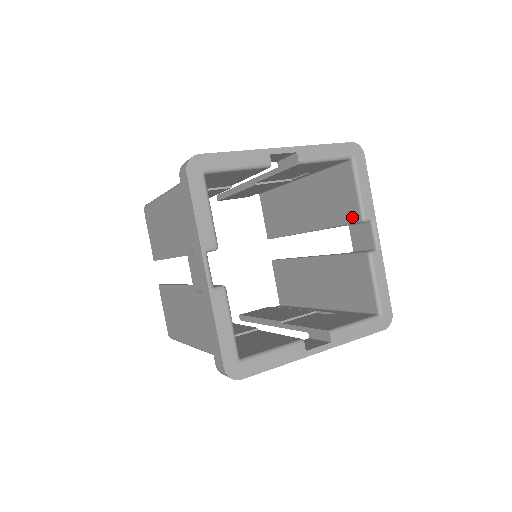
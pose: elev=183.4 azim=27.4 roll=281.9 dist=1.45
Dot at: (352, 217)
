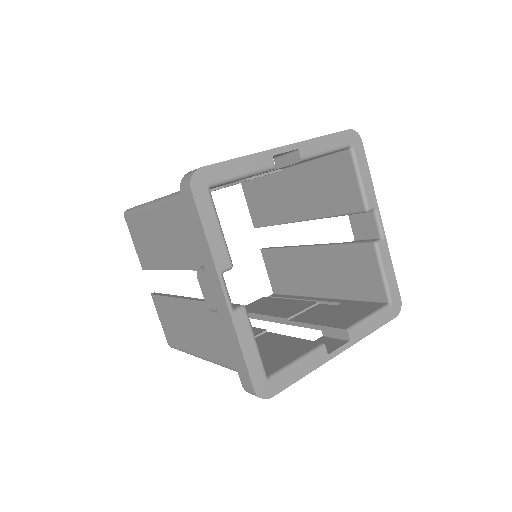
Dot at: (354, 207)
